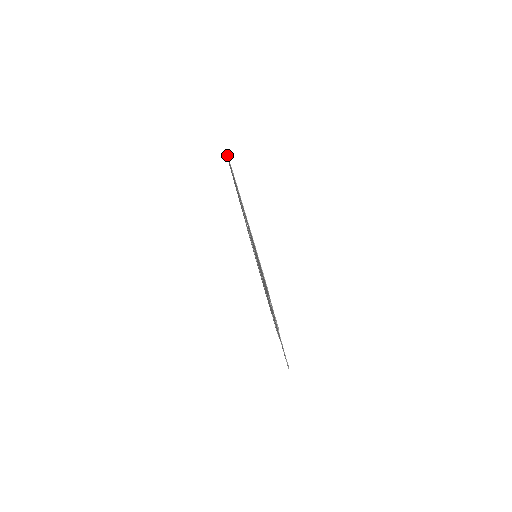
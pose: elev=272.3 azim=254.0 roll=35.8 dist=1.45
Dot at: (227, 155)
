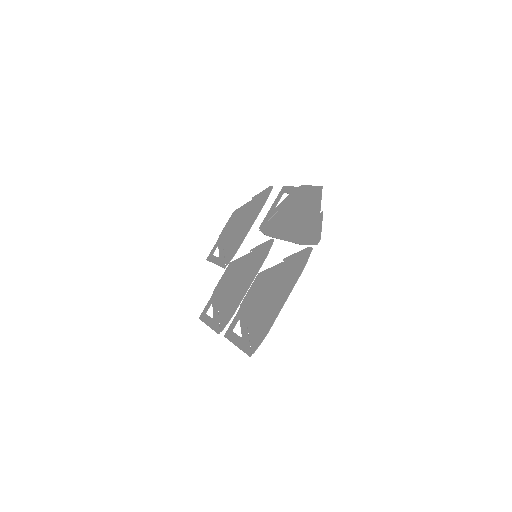
Dot at: (320, 231)
